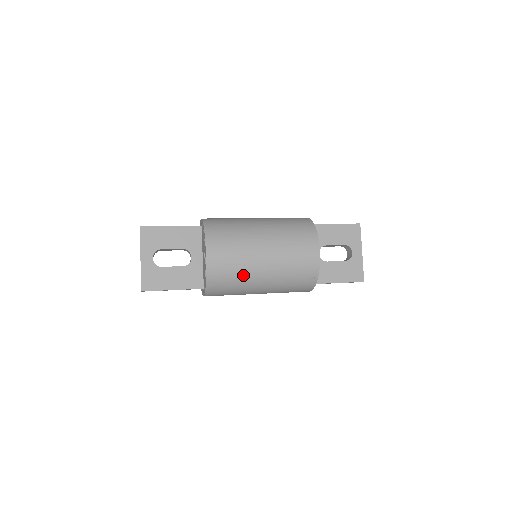
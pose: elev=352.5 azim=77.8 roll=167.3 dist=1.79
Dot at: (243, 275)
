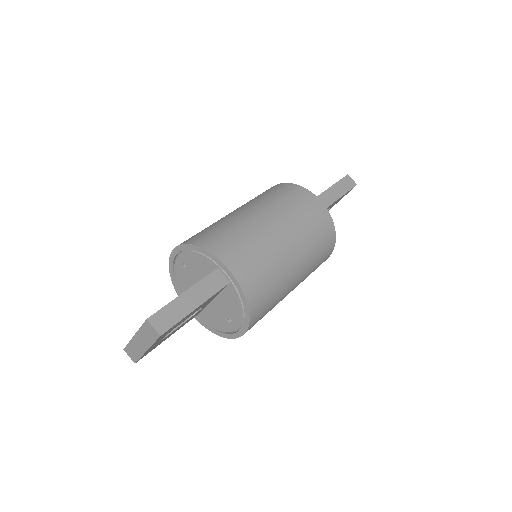
Dot at: occluded
